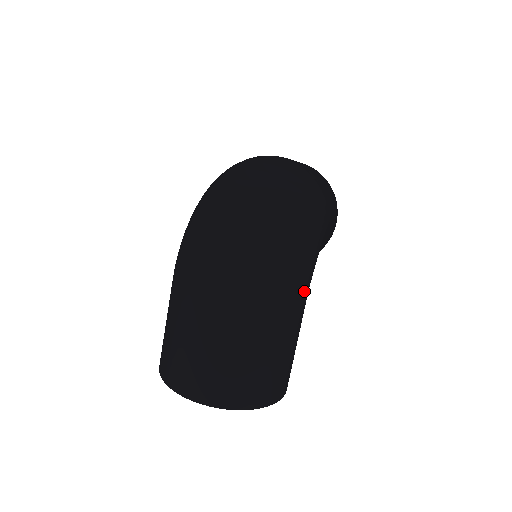
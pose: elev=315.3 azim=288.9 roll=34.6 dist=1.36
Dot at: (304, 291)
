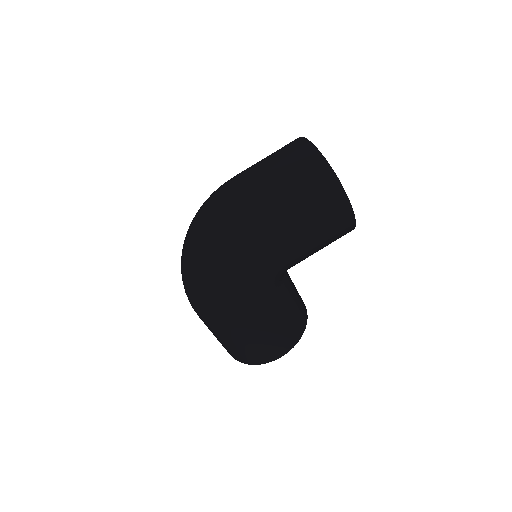
Dot at: (239, 314)
